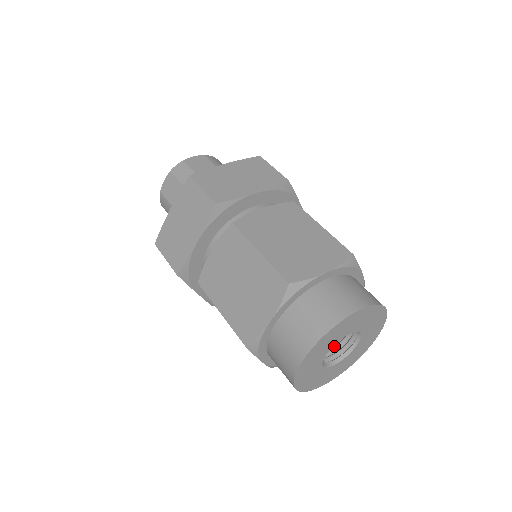
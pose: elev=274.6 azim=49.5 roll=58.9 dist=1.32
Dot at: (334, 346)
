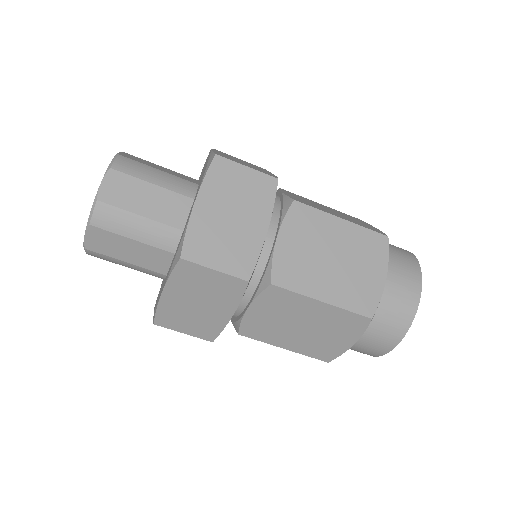
Dot at: occluded
